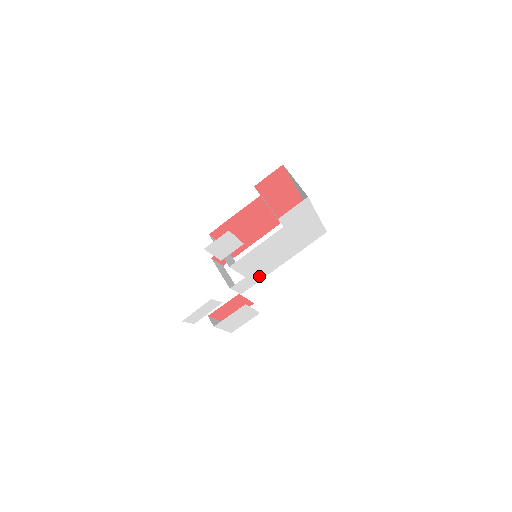
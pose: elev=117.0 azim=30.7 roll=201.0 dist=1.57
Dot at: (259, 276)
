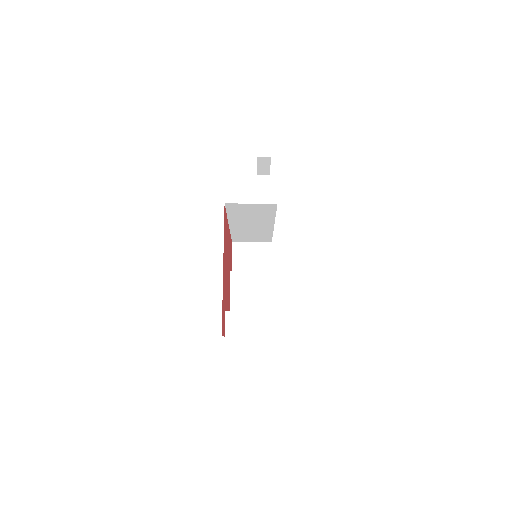
Dot at: occluded
